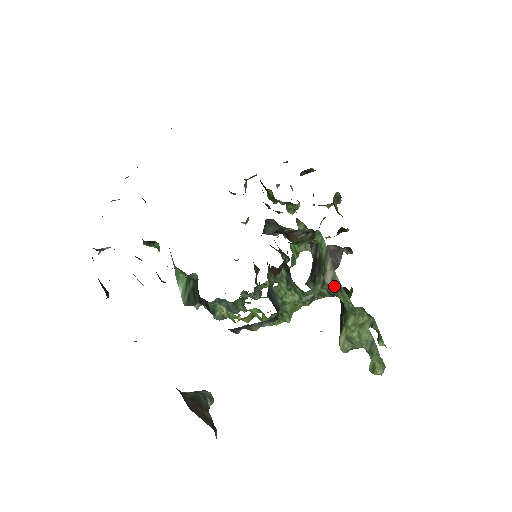
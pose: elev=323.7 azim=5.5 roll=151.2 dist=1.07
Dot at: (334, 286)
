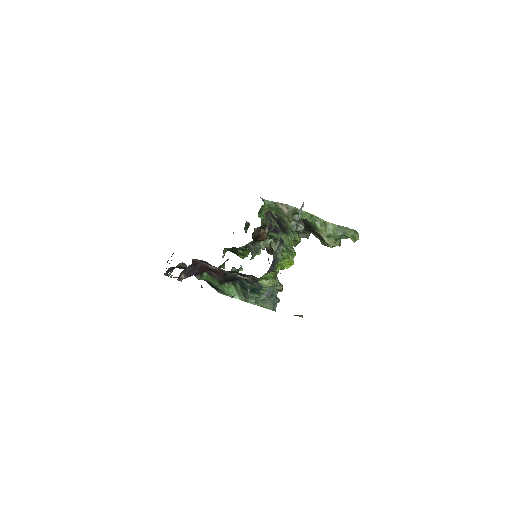
Dot at: (294, 216)
